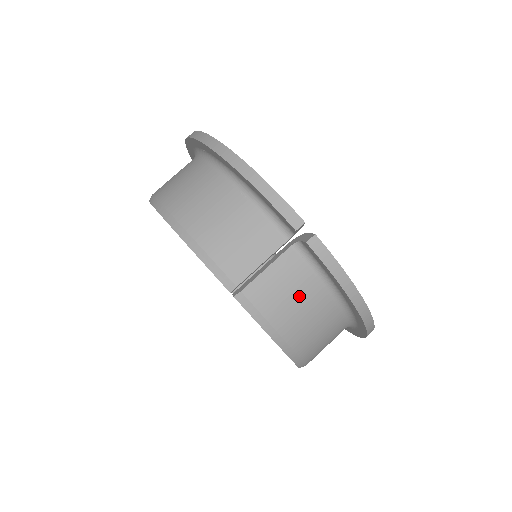
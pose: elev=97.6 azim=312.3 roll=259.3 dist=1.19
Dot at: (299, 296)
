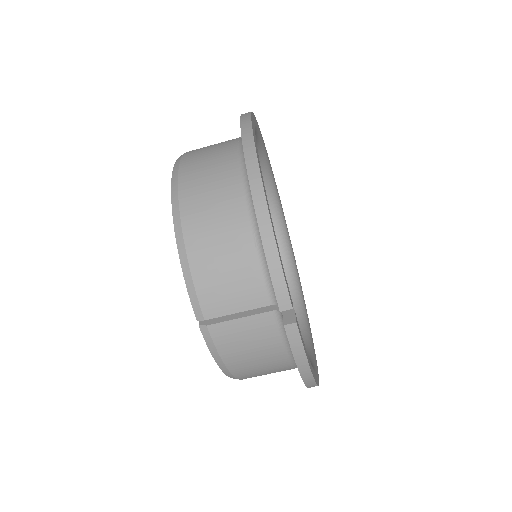
Dot at: (259, 349)
